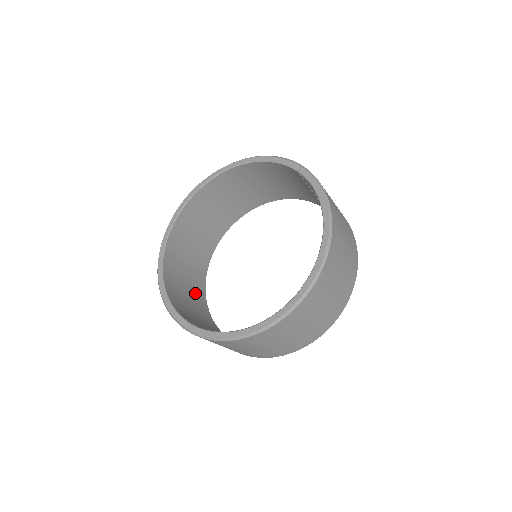
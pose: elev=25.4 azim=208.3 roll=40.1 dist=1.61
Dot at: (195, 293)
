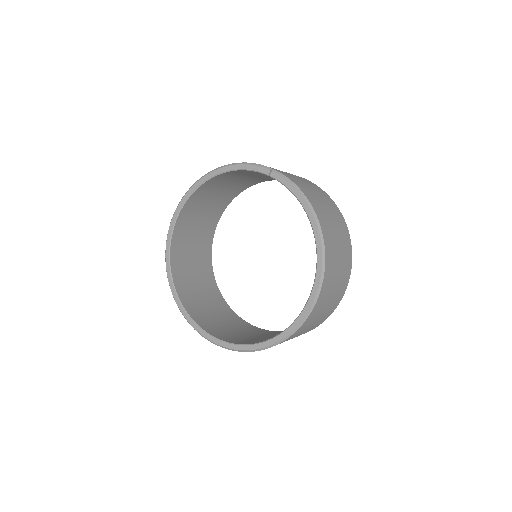
Dot at: (212, 298)
